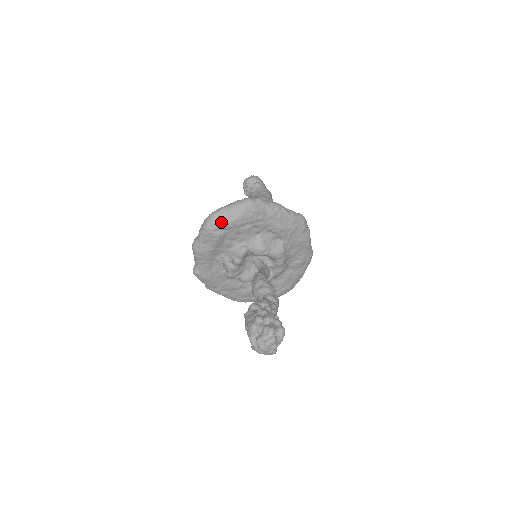
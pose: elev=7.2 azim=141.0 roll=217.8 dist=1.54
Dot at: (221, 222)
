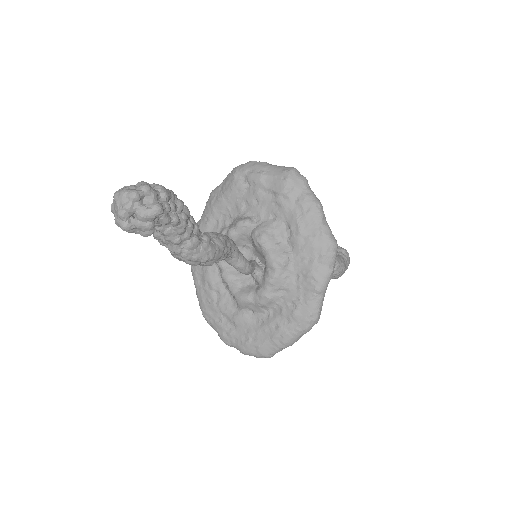
Dot at: (251, 170)
